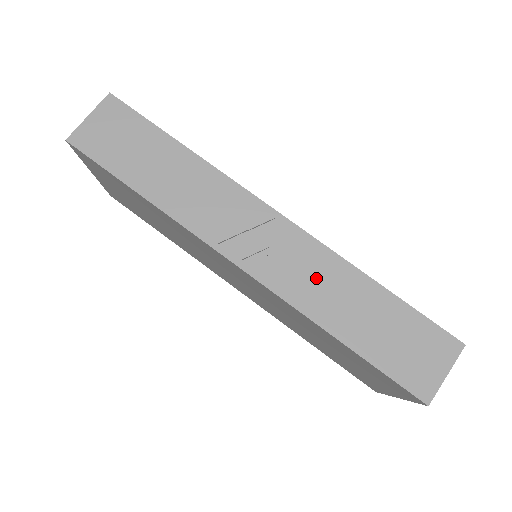
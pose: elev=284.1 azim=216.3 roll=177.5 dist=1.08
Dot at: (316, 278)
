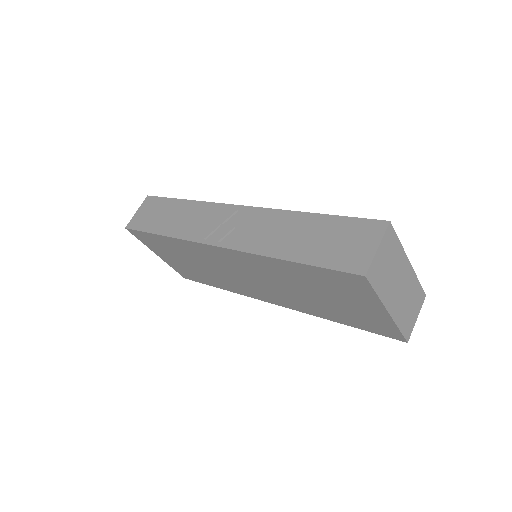
Dot at: (267, 230)
